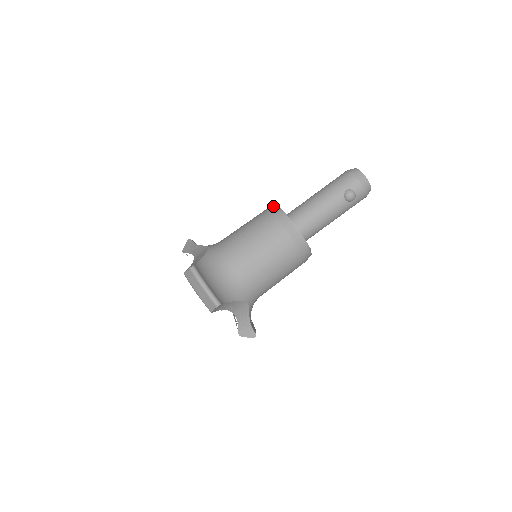
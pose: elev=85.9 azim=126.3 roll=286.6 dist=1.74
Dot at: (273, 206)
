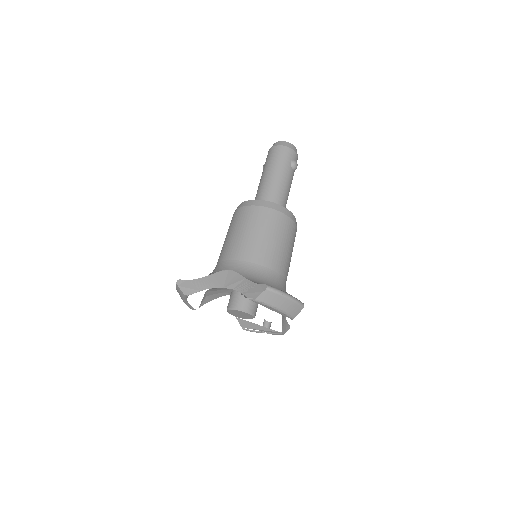
Dot at: (250, 202)
